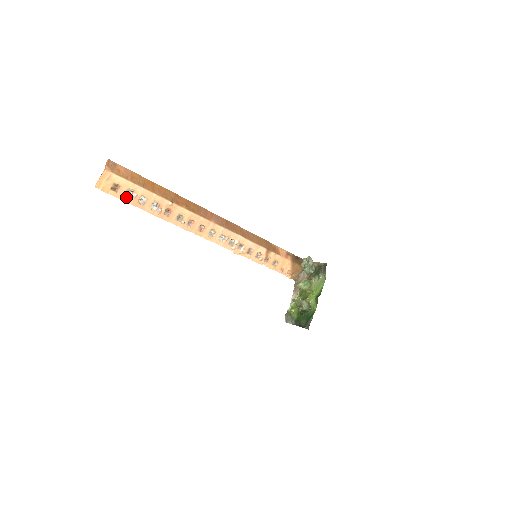
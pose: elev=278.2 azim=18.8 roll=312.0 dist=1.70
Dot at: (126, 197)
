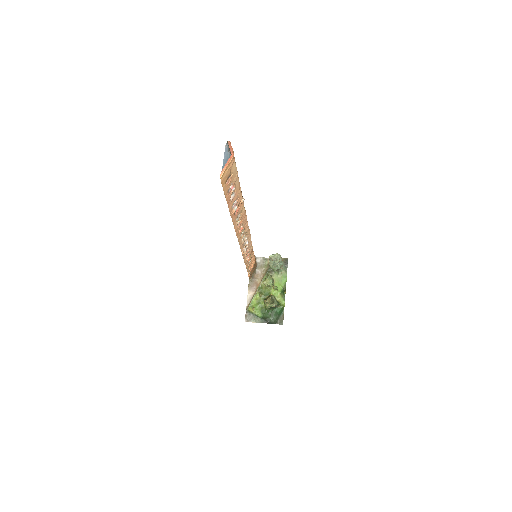
Dot at: (227, 191)
